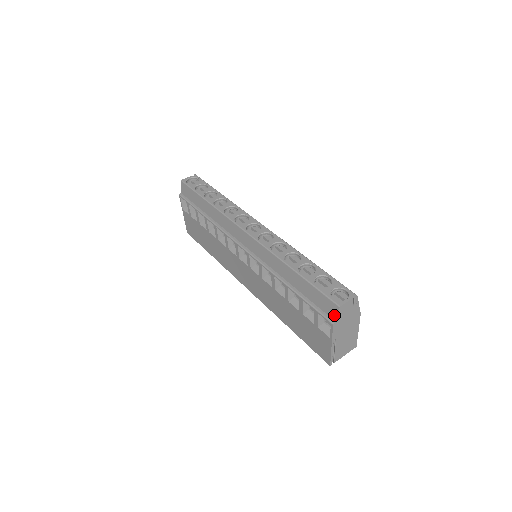
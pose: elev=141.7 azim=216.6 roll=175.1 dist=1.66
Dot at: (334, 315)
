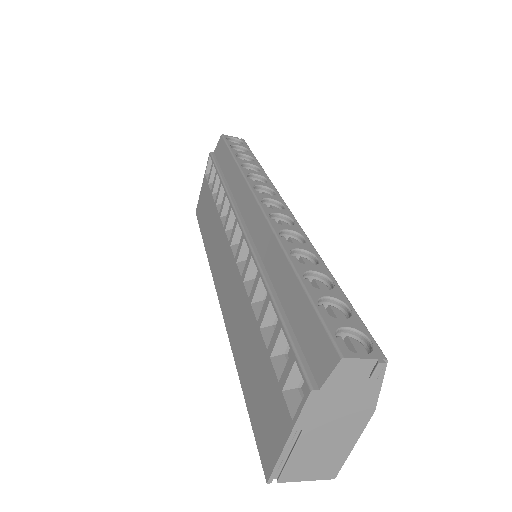
Dot at: (323, 373)
